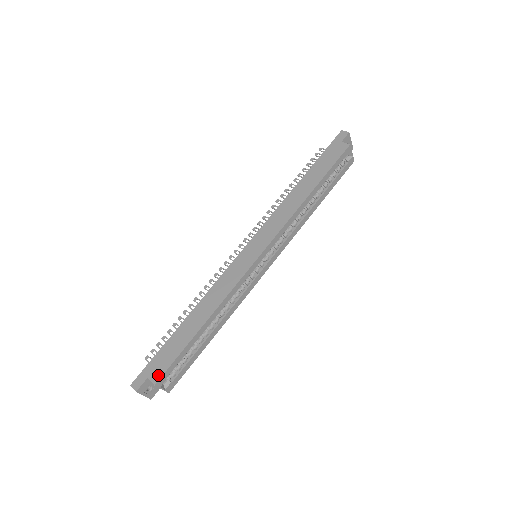
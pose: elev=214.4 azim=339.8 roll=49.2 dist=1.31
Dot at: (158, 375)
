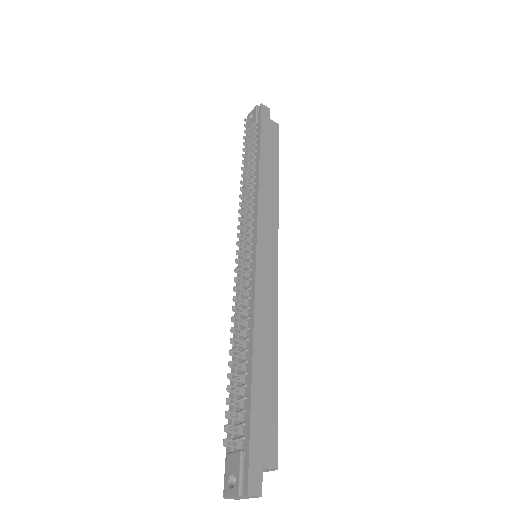
Dot at: (273, 454)
